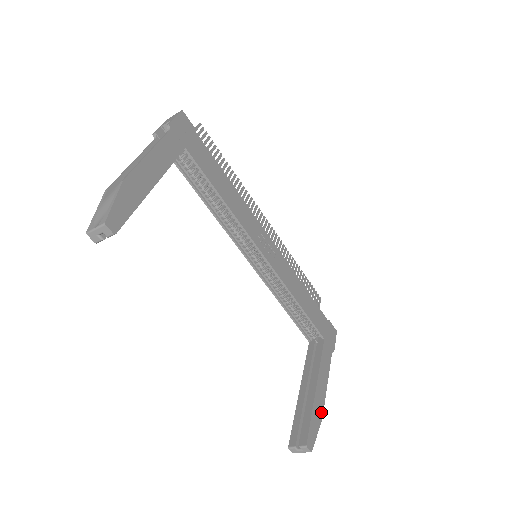
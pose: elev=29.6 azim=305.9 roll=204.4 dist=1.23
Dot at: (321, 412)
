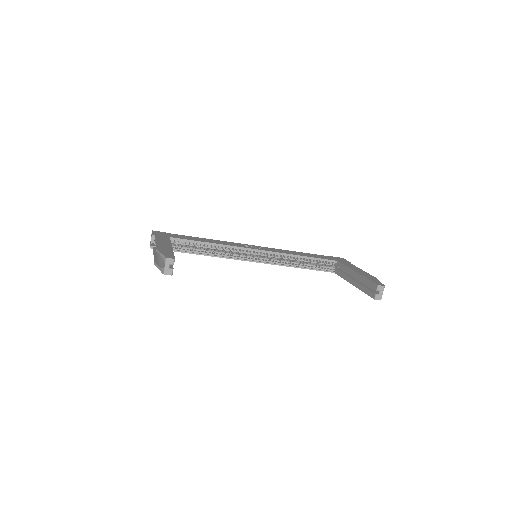
Dot at: (372, 277)
